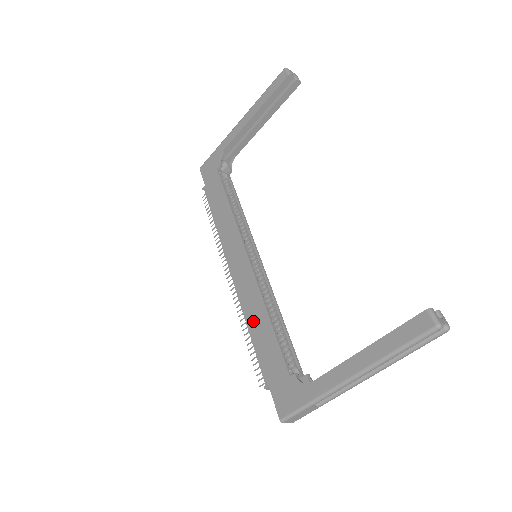
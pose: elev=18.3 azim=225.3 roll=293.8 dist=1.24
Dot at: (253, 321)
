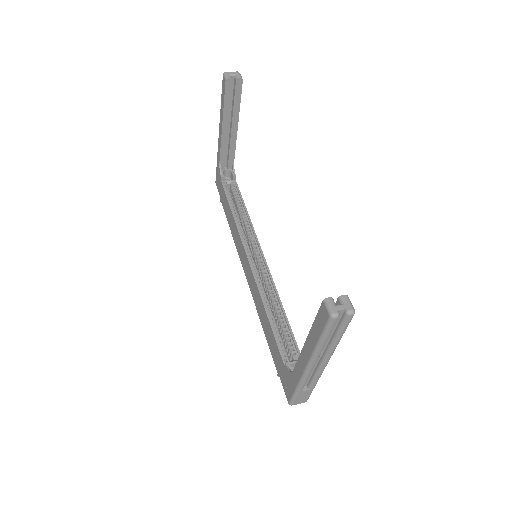
Dot at: (261, 317)
